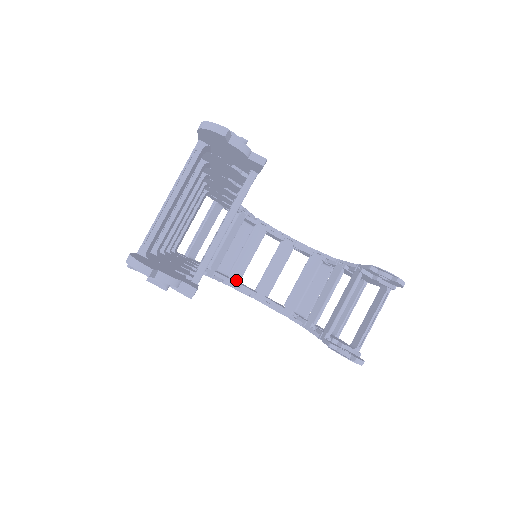
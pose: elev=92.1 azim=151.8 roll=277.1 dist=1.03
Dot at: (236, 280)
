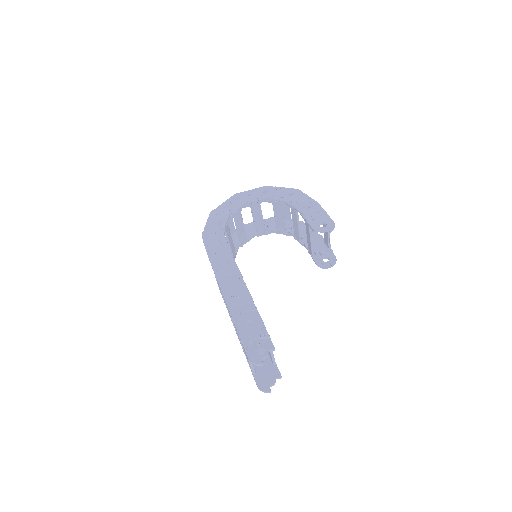
Dot at: (245, 240)
